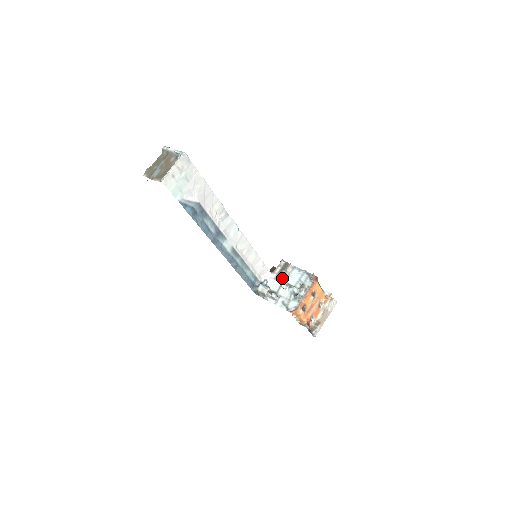
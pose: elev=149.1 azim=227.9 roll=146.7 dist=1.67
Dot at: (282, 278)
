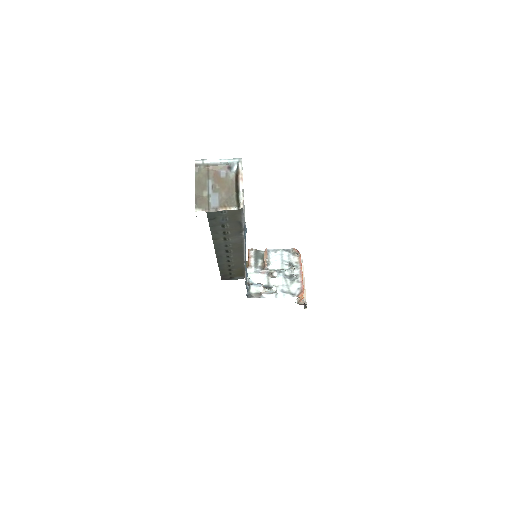
Dot at: (267, 267)
